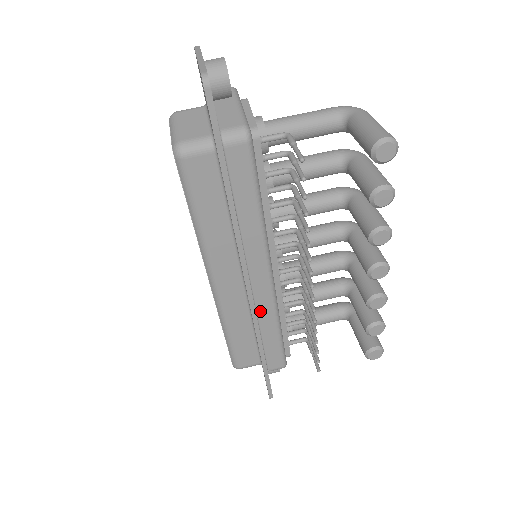
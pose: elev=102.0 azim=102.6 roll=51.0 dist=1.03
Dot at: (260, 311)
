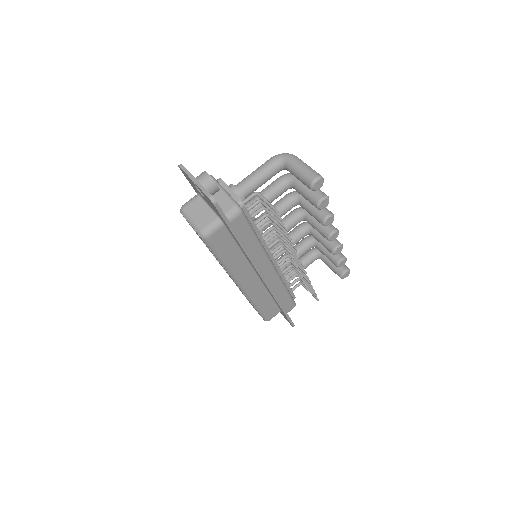
Dot at: (273, 286)
